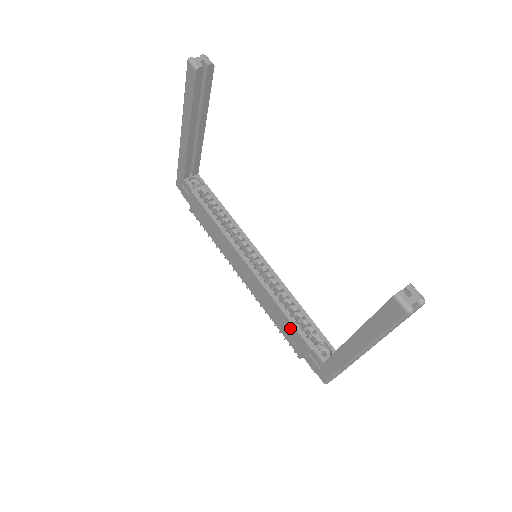
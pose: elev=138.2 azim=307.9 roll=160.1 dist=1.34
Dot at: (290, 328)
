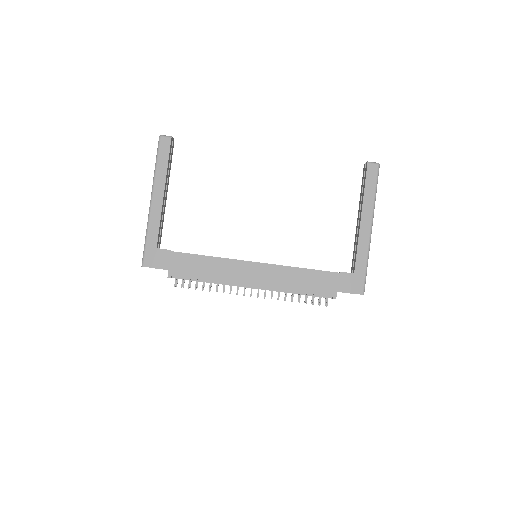
Dot at: (317, 276)
